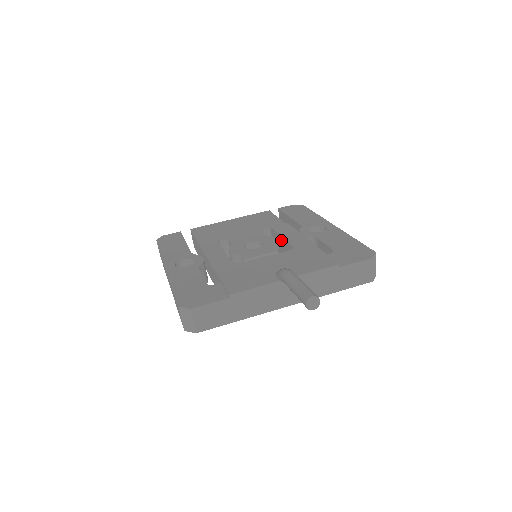
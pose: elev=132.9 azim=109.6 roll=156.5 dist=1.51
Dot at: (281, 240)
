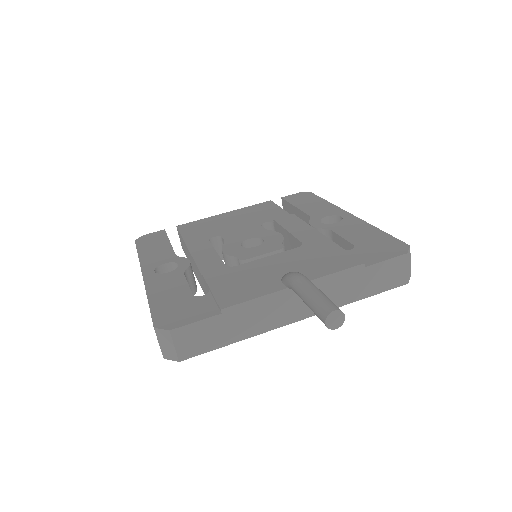
Dot at: (286, 235)
